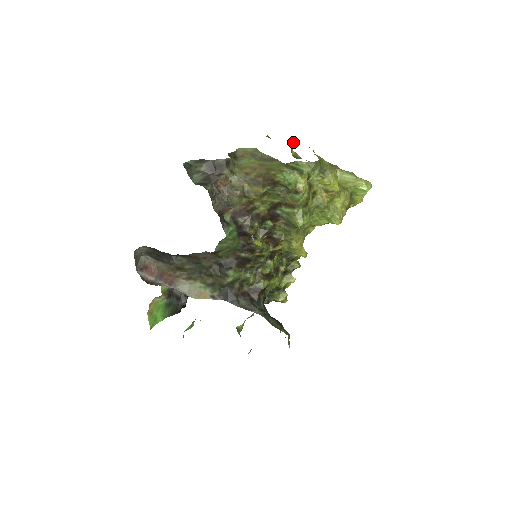
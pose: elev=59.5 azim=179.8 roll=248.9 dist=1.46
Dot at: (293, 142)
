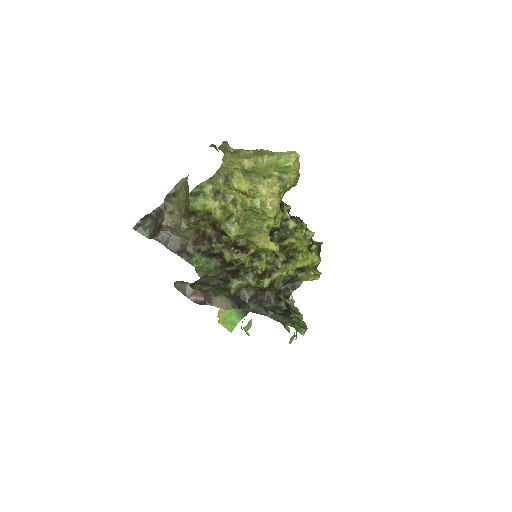
Dot at: (226, 143)
